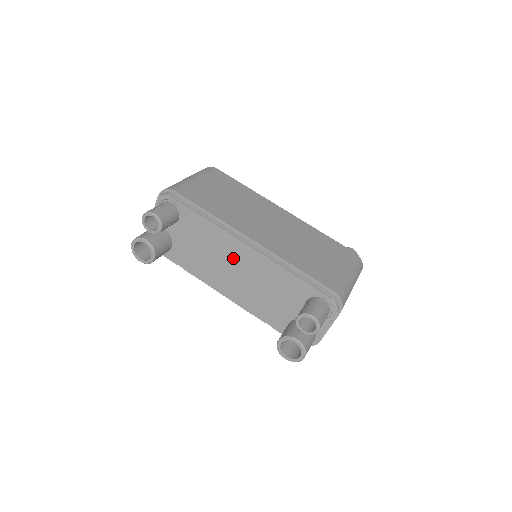
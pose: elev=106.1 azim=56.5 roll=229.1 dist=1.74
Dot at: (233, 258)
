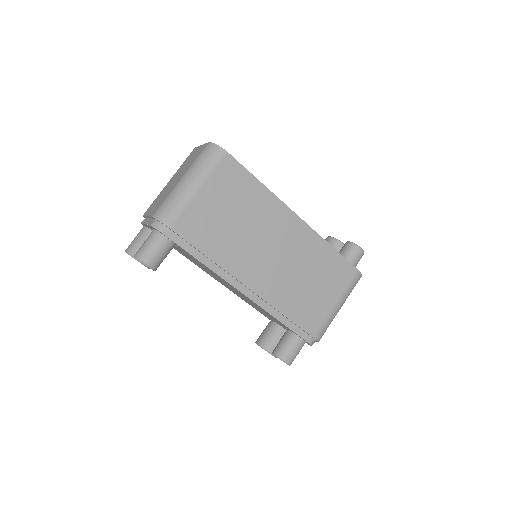
Dot at: (228, 285)
